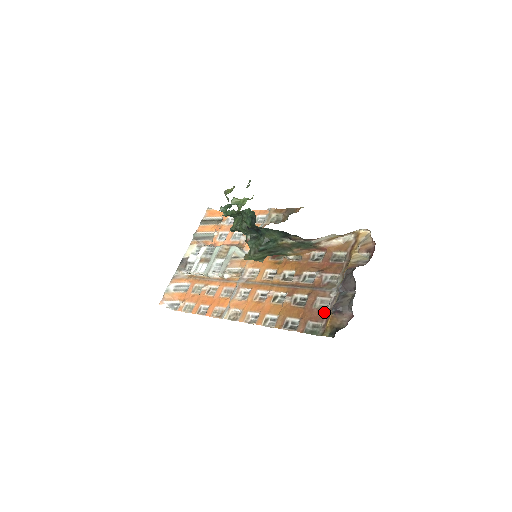
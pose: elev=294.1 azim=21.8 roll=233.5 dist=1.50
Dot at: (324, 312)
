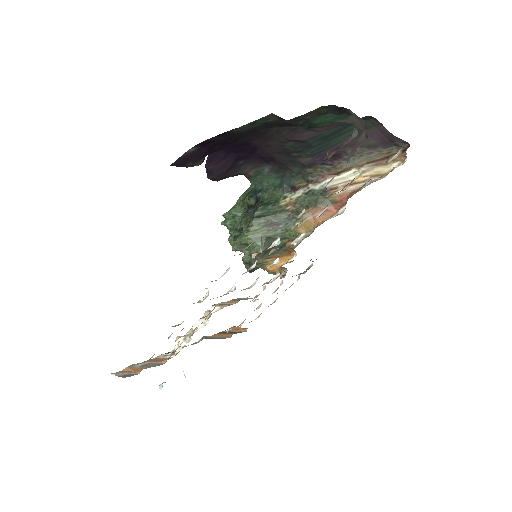
Dot at: occluded
